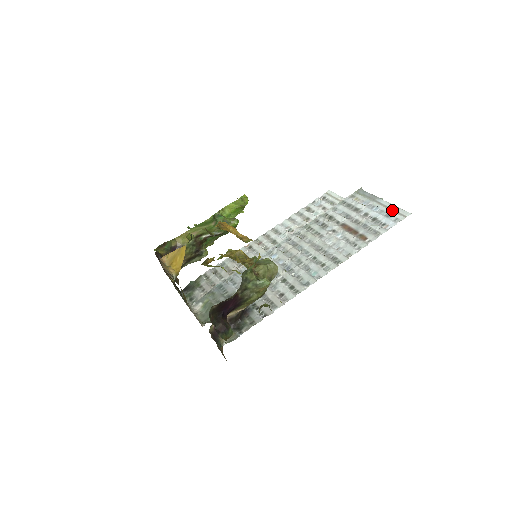
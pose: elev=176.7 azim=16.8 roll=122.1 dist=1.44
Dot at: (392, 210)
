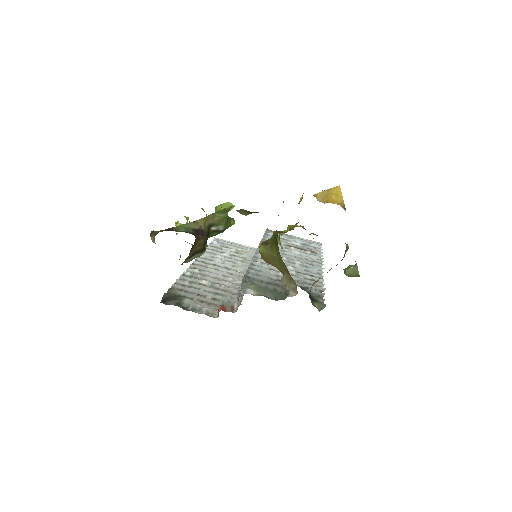
Dot at: (308, 241)
